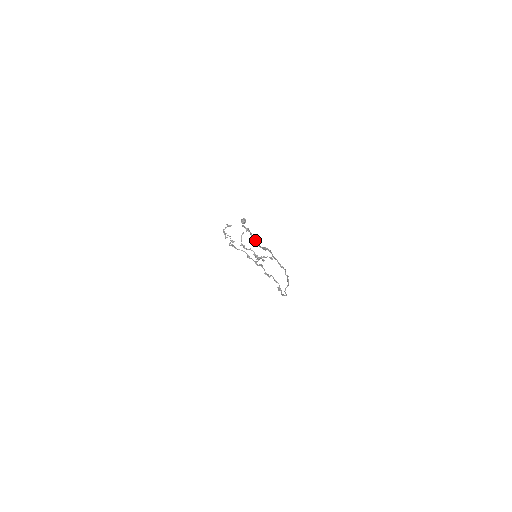
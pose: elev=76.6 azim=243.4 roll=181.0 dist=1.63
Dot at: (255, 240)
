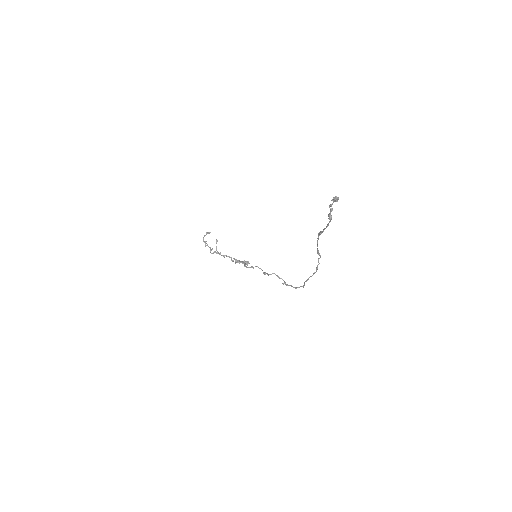
Dot at: (329, 221)
